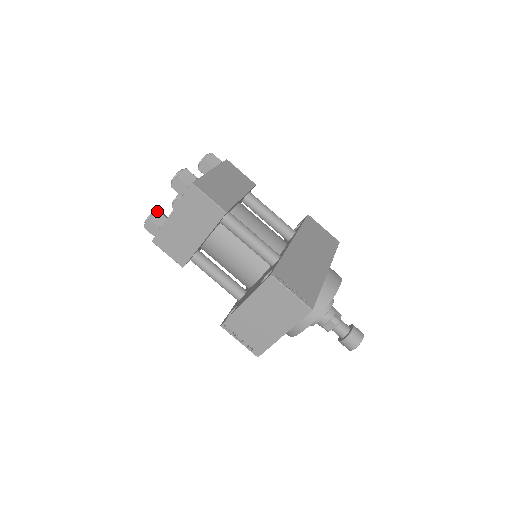
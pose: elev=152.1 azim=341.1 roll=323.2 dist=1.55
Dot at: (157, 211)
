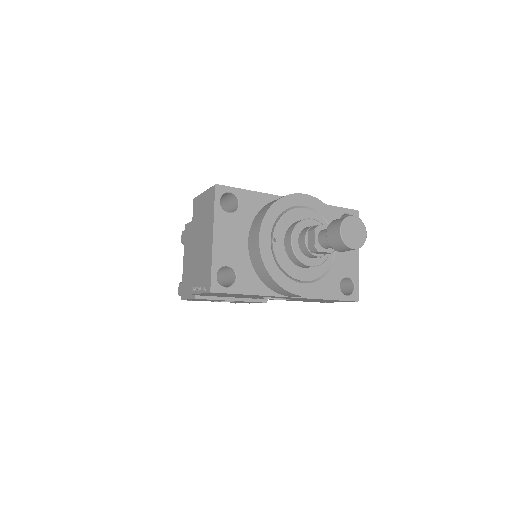
Dot at: occluded
